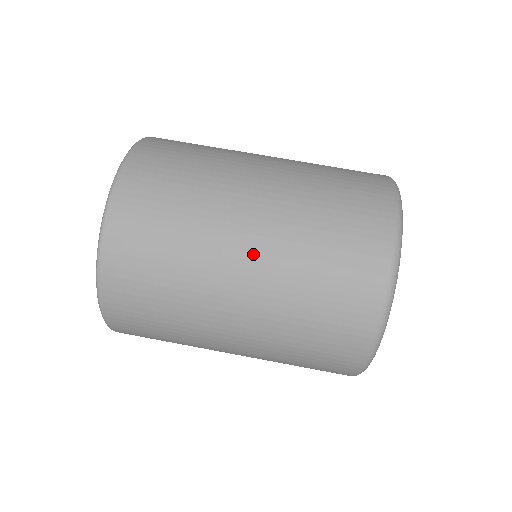
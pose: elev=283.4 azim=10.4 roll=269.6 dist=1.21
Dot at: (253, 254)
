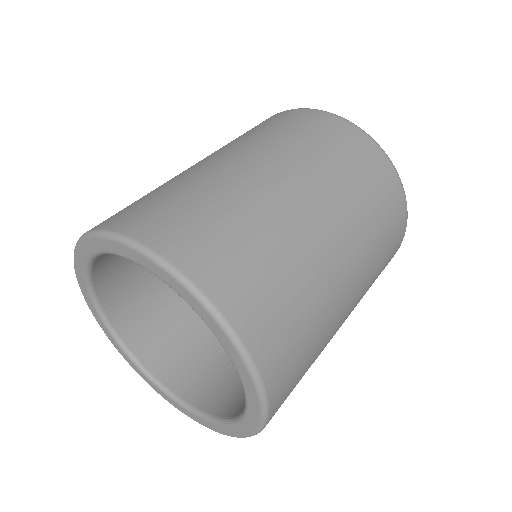
Dot at: (332, 223)
